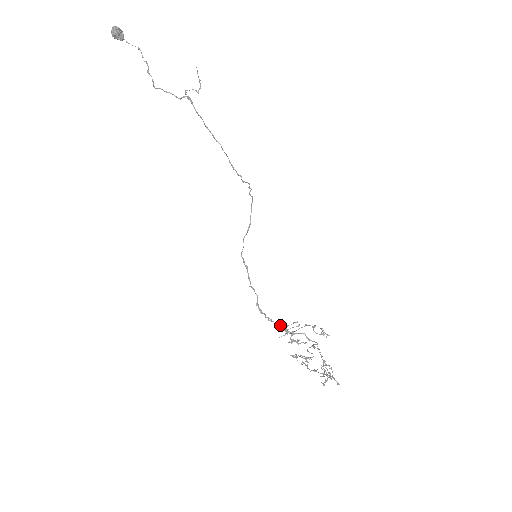
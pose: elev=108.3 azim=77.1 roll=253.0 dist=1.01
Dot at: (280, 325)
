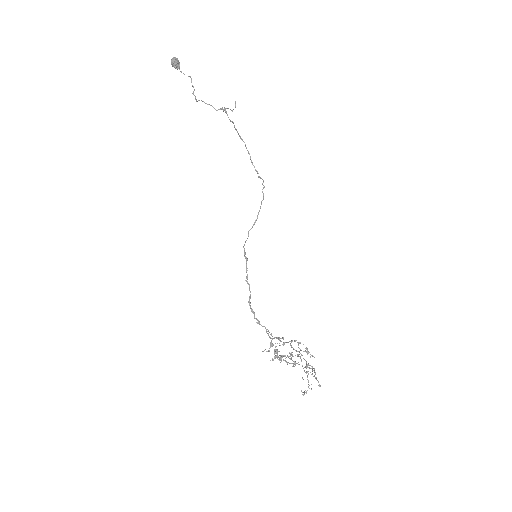
Dot at: (267, 333)
